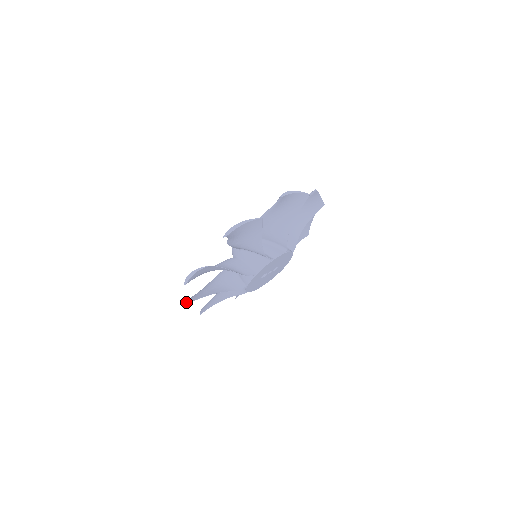
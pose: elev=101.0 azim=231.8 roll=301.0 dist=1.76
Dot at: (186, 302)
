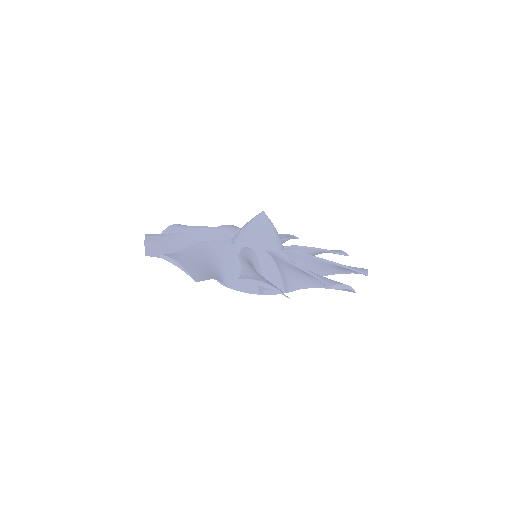
Dot at: occluded
